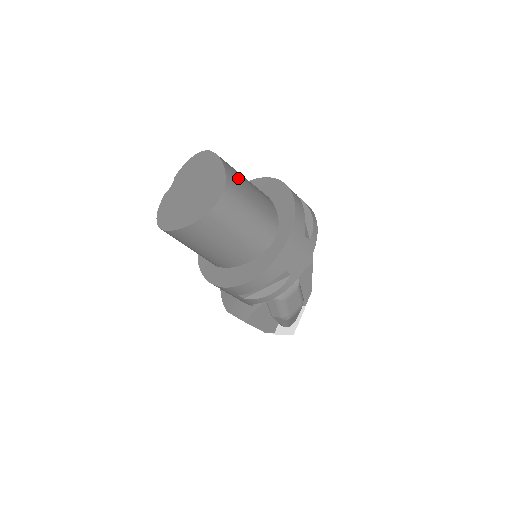
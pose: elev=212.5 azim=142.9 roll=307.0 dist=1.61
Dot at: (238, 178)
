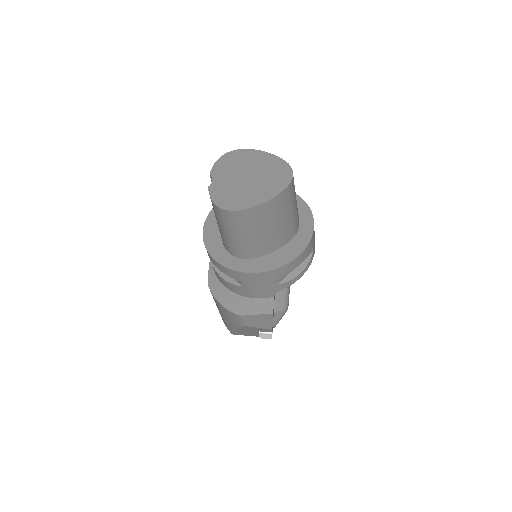
Dot at: occluded
